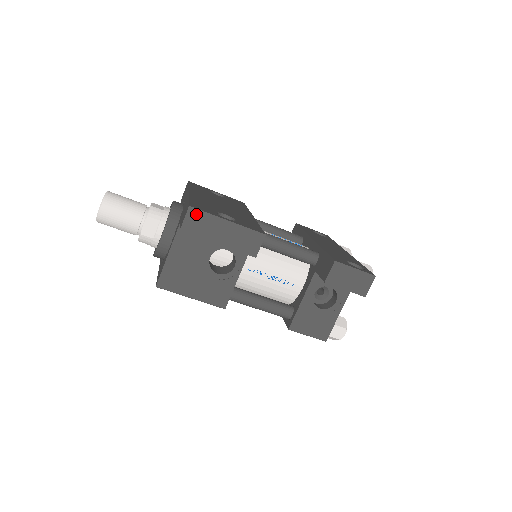
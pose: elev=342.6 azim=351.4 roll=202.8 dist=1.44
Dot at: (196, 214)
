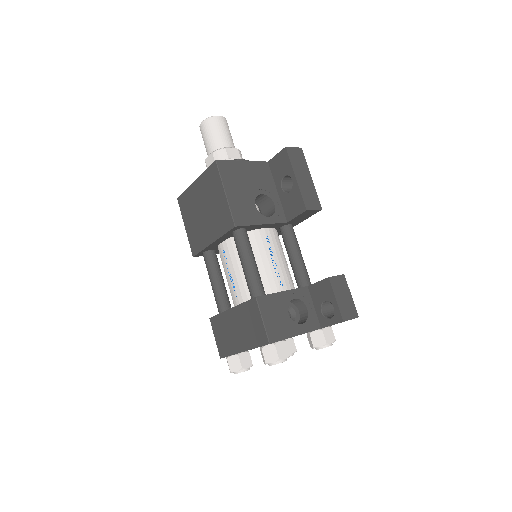
Dot at: (301, 154)
